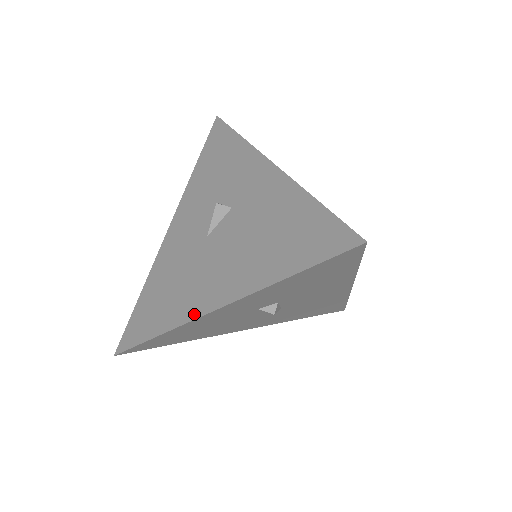
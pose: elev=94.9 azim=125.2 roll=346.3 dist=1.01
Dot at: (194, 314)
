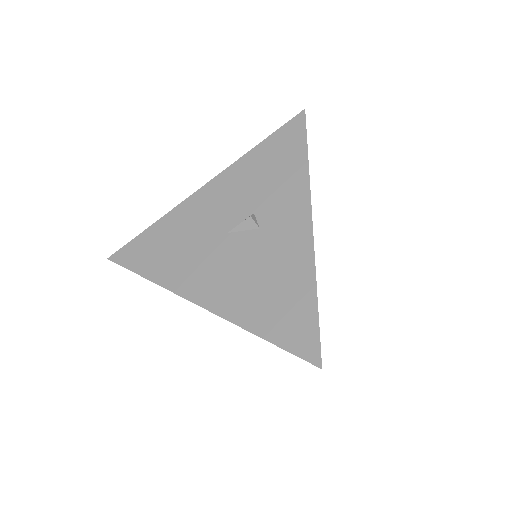
Dot at: (183, 292)
